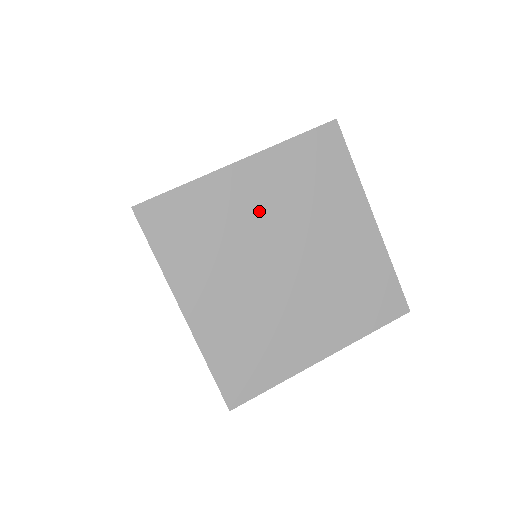
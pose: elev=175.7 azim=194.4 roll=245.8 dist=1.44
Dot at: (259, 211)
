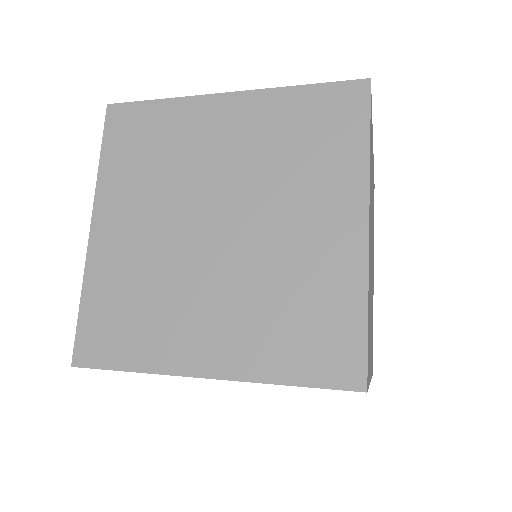
Dot at: (221, 153)
